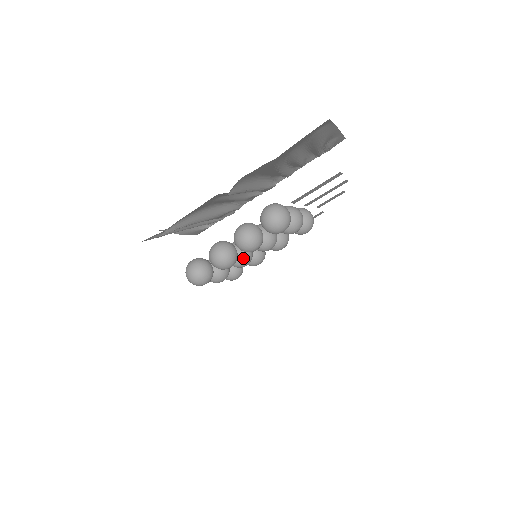
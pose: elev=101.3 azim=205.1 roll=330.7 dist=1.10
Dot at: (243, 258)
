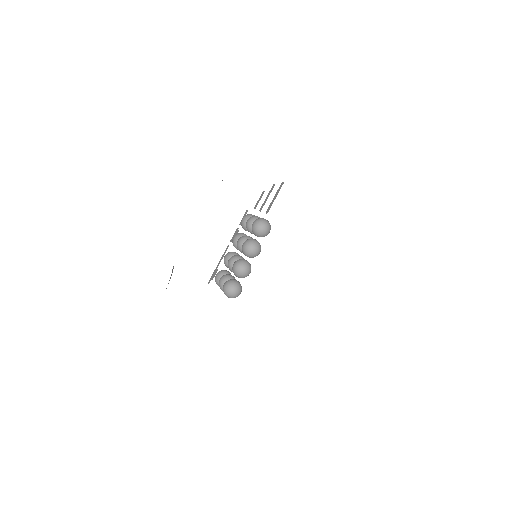
Dot at: occluded
